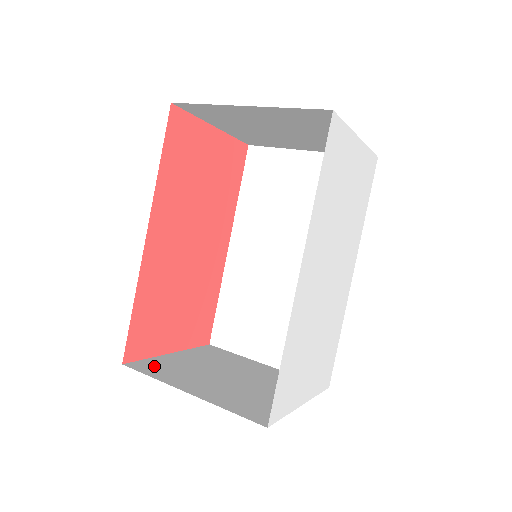
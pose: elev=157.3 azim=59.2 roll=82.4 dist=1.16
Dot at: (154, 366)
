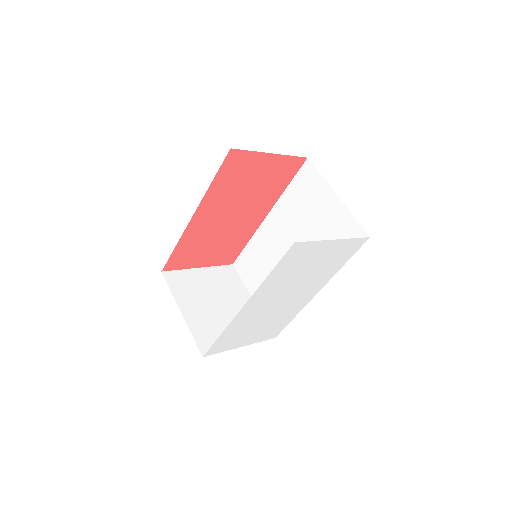
Dot at: (179, 279)
